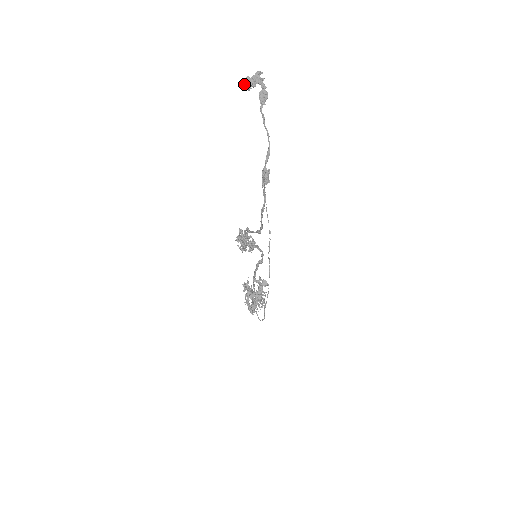
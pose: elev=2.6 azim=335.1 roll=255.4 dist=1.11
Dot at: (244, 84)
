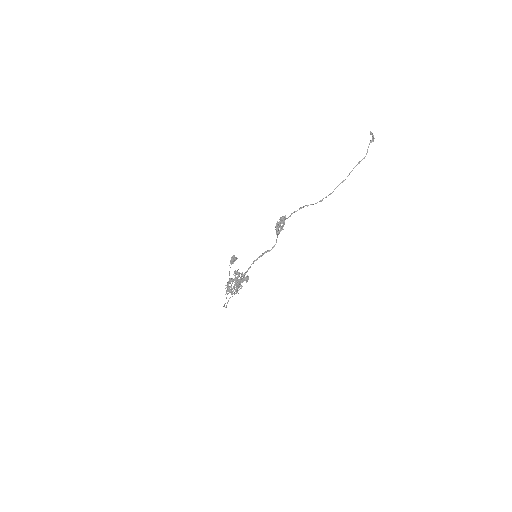
Dot at: occluded
